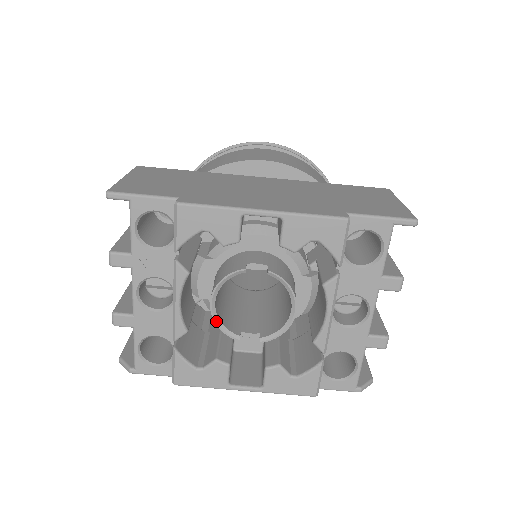
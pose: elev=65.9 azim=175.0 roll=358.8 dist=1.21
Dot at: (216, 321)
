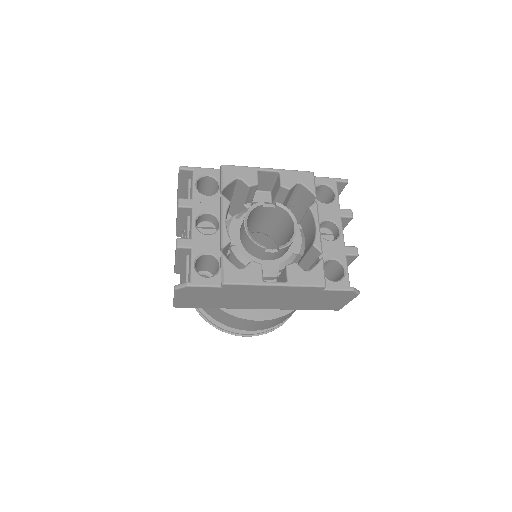
Dot at: (249, 235)
